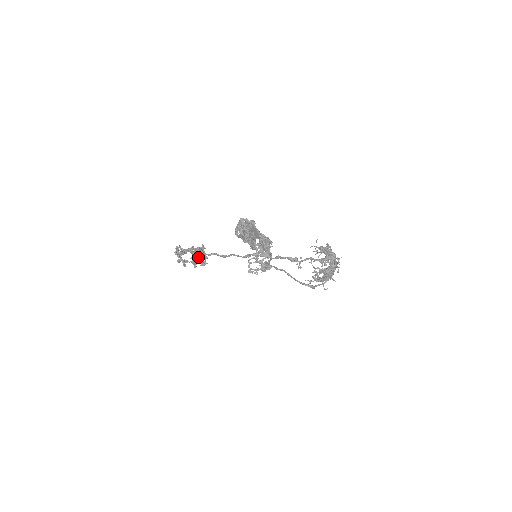
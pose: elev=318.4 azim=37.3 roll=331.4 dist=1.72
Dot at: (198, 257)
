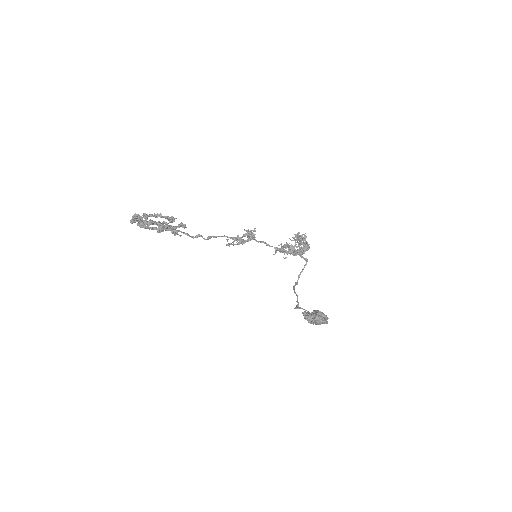
Dot at: (174, 233)
